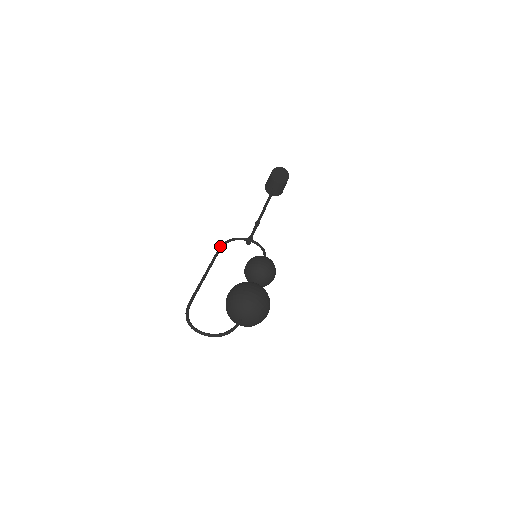
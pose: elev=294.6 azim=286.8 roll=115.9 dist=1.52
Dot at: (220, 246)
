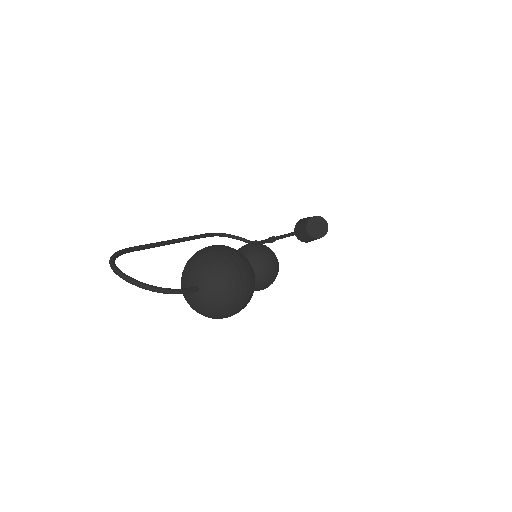
Dot at: occluded
